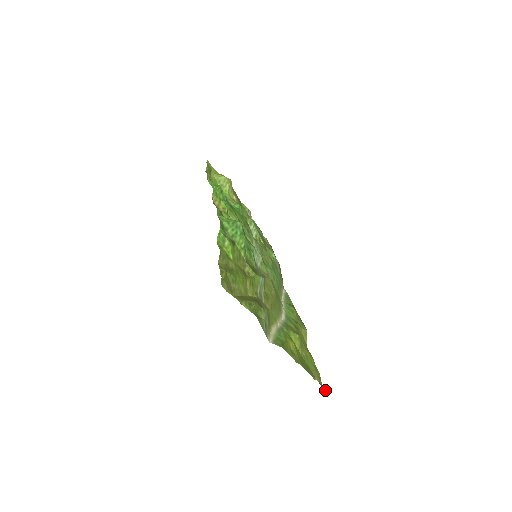
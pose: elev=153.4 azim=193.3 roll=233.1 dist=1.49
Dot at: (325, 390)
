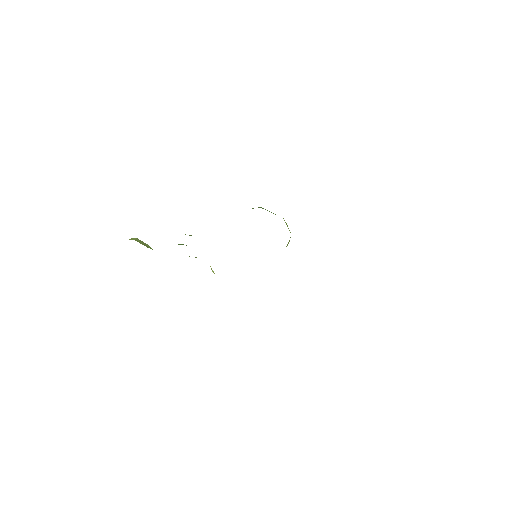
Dot at: occluded
